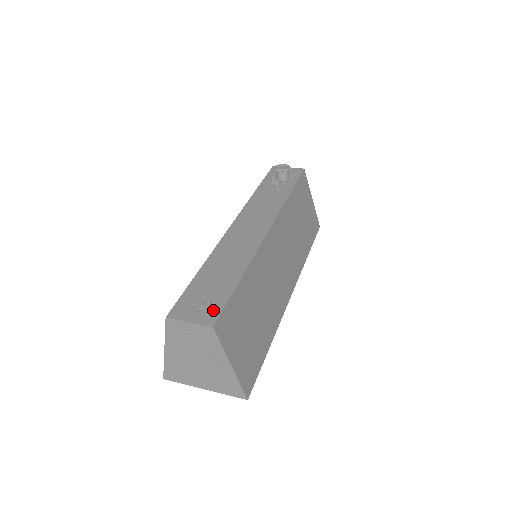
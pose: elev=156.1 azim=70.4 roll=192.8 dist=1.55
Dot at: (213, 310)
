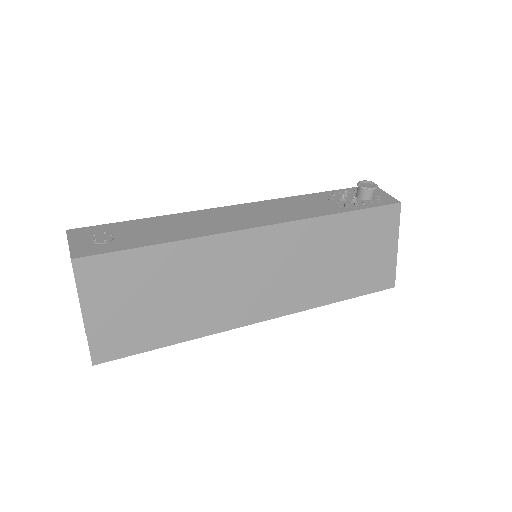
Dot at: (96, 248)
